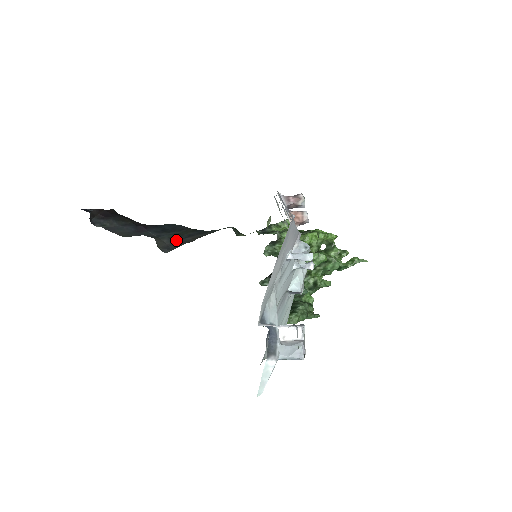
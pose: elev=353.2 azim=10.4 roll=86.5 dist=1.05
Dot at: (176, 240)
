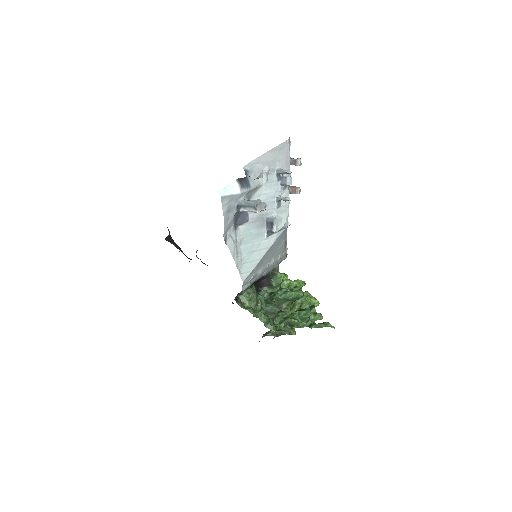
Dot at: occluded
